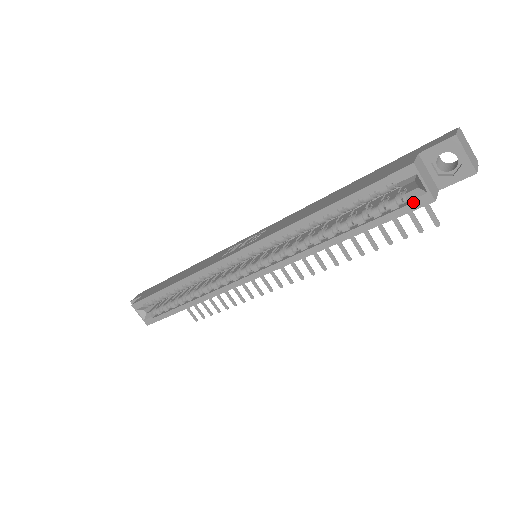
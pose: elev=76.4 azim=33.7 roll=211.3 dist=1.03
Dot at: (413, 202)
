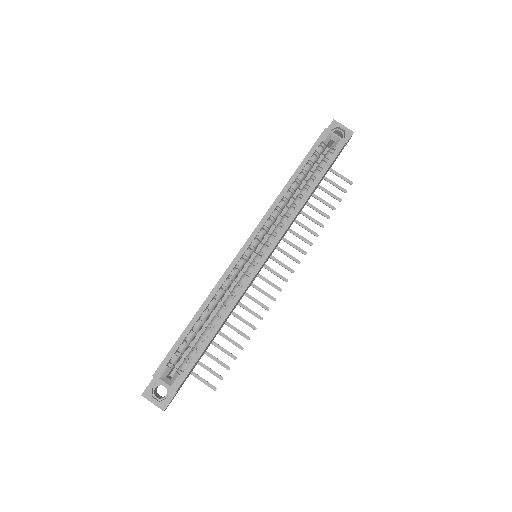
Dot at: (337, 147)
